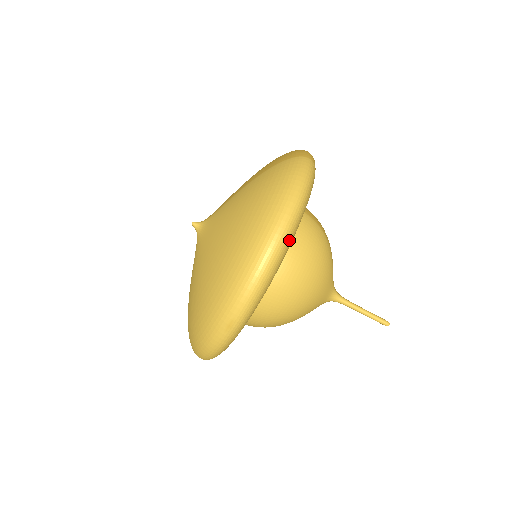
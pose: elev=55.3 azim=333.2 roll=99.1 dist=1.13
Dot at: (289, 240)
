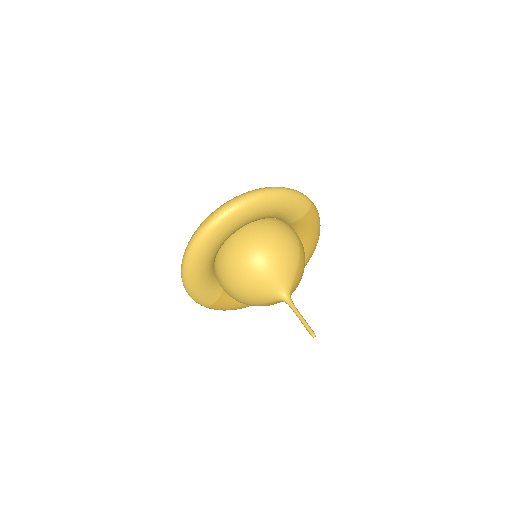
Dot at: (264, 198)
